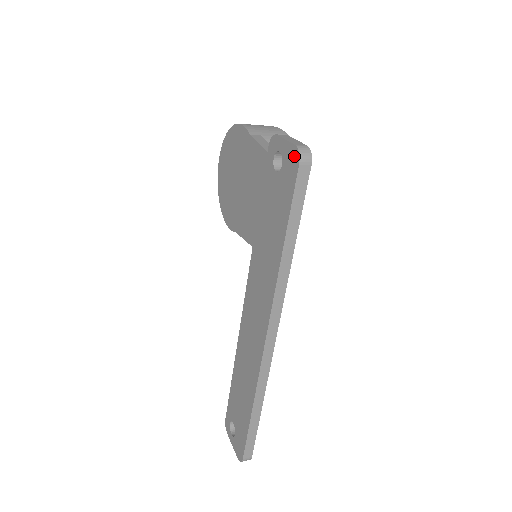
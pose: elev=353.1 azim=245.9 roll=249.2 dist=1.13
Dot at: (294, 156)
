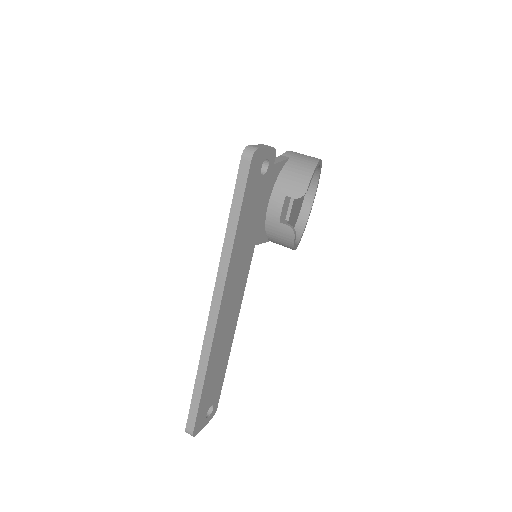
Dot at: occluded
